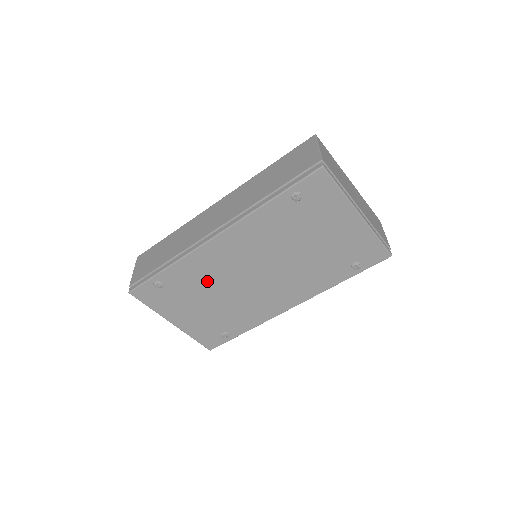
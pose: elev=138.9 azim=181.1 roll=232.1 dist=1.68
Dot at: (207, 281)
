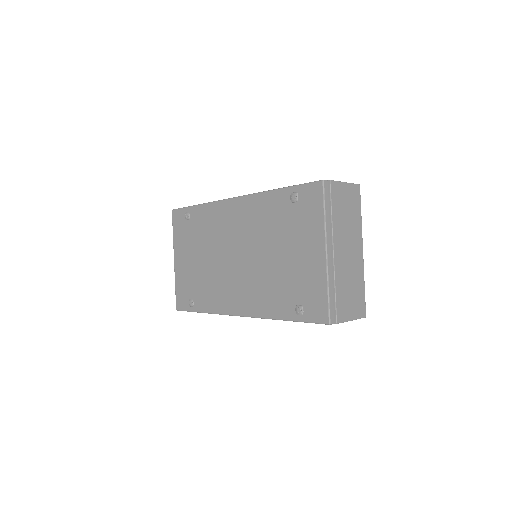
Dot at: (210, 236)
